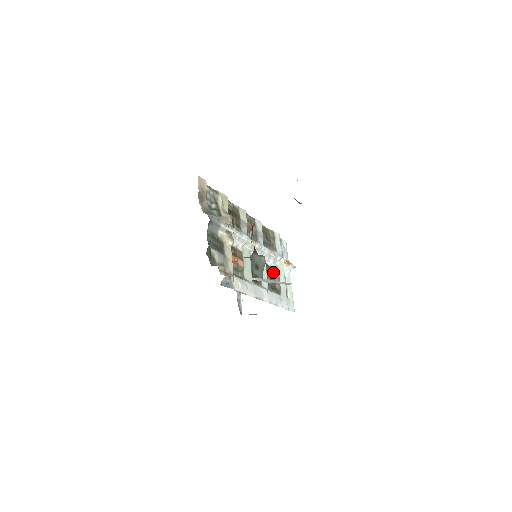
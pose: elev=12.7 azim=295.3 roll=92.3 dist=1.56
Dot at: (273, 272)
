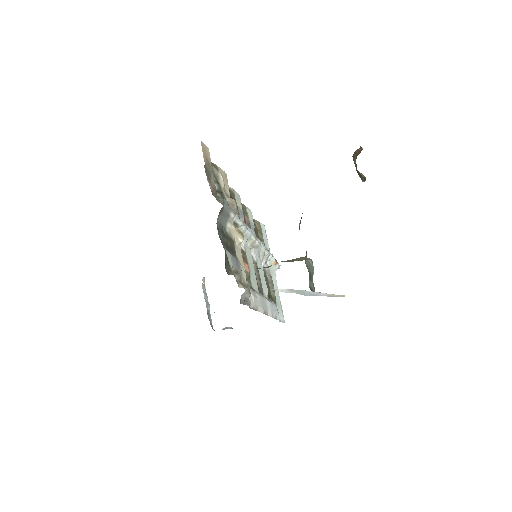
Dot at: (266, 275)
